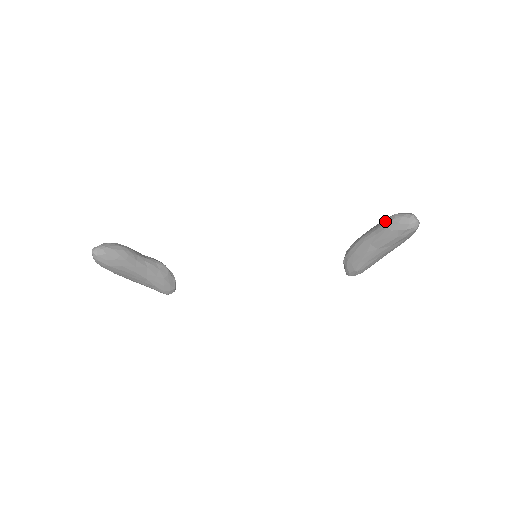
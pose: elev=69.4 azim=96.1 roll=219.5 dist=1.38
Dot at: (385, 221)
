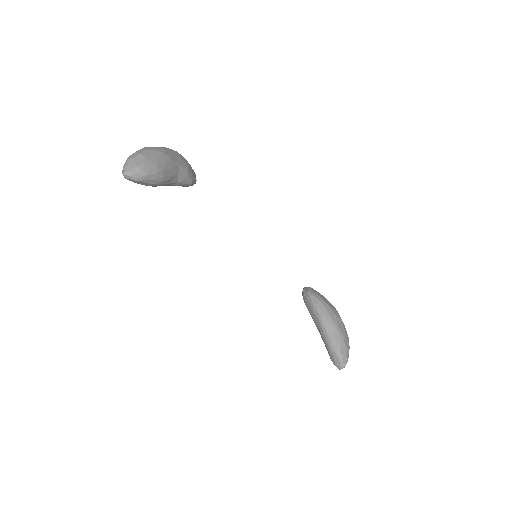
Dot at: (335, 346)
